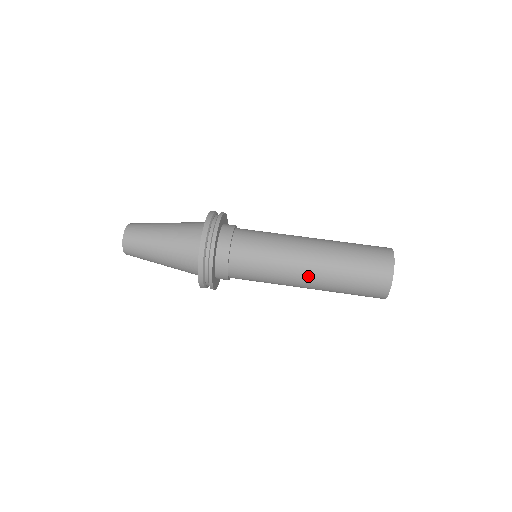
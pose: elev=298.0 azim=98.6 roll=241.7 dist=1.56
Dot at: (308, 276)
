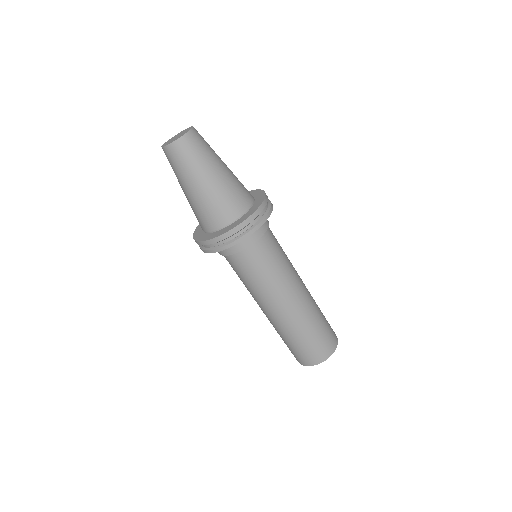
Dot at: (278, 312)
